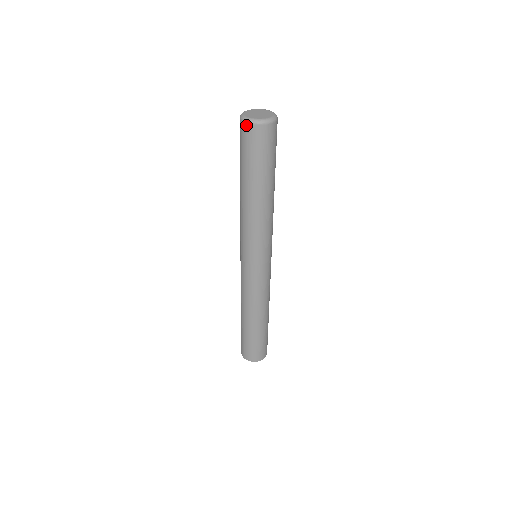
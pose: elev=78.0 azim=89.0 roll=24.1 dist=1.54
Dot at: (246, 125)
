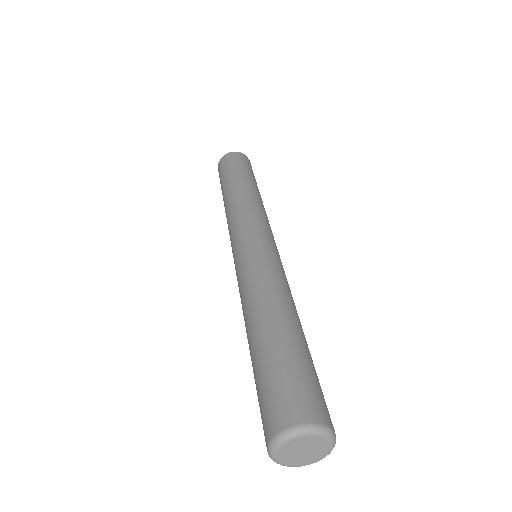
Dot at: (267, 442)
